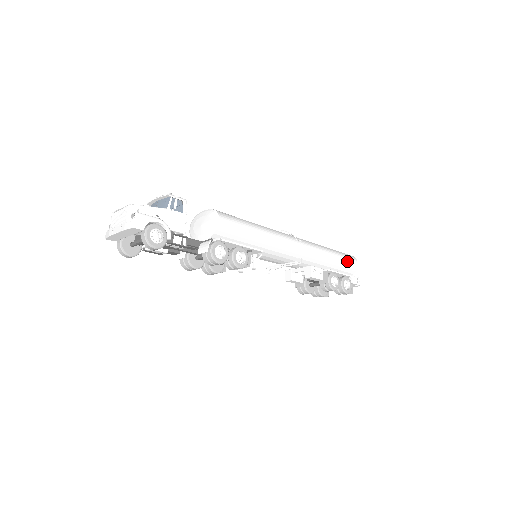
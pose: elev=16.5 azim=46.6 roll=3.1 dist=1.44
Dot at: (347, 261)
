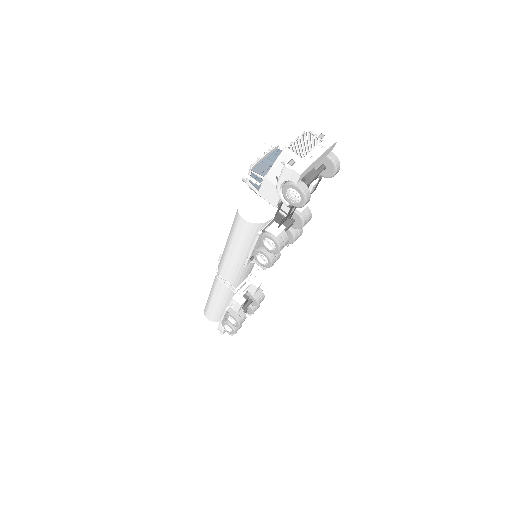
Dot at: occluded
